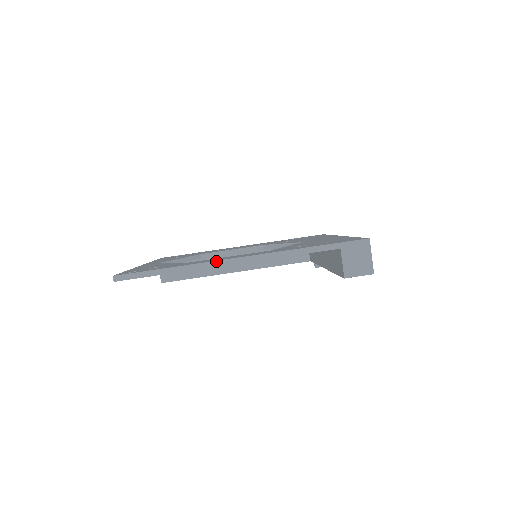
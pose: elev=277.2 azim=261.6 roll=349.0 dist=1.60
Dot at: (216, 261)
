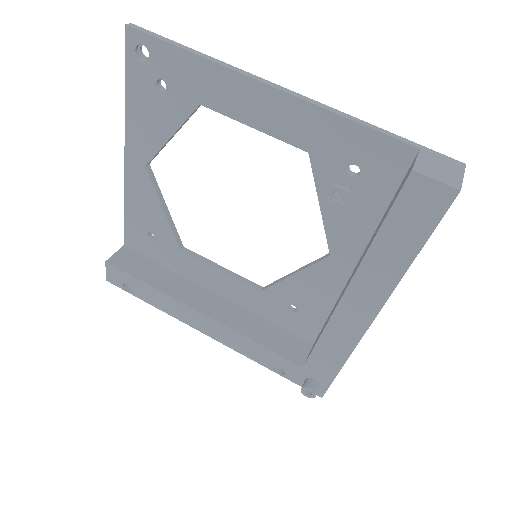
Dot at: (253, 75)
